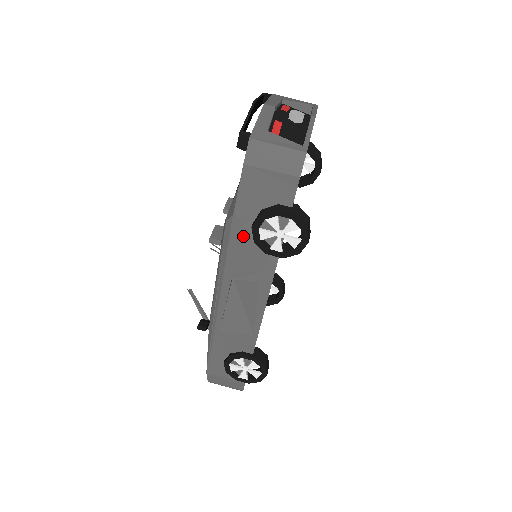
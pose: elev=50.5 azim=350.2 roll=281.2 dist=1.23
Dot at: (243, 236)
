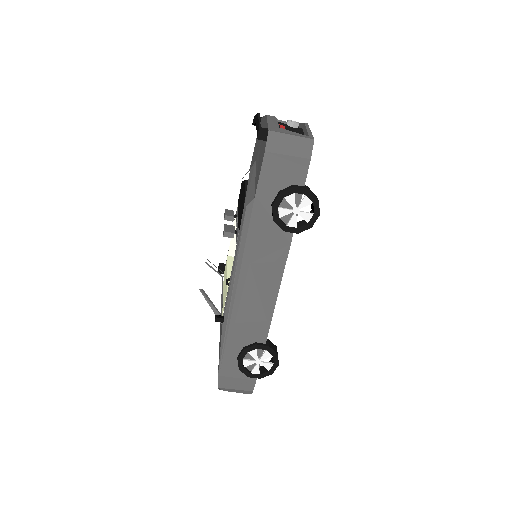
Dot at: (262, 218)
